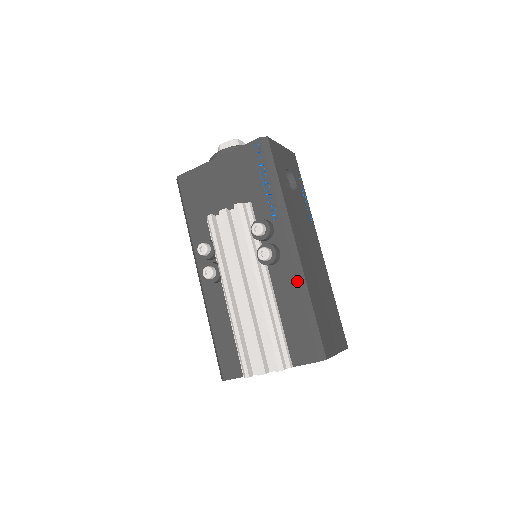
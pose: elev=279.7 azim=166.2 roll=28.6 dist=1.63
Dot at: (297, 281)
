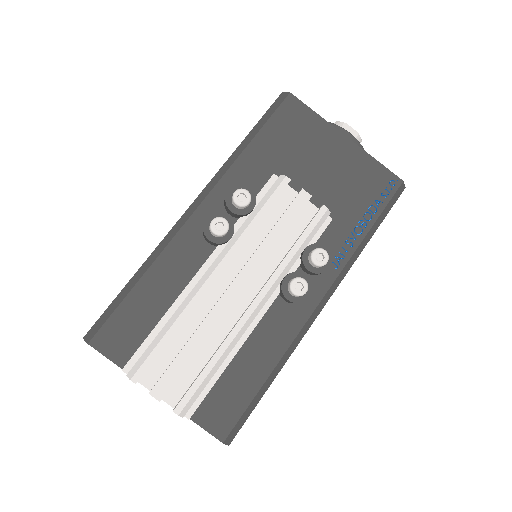
Dot at: (290, 344)
